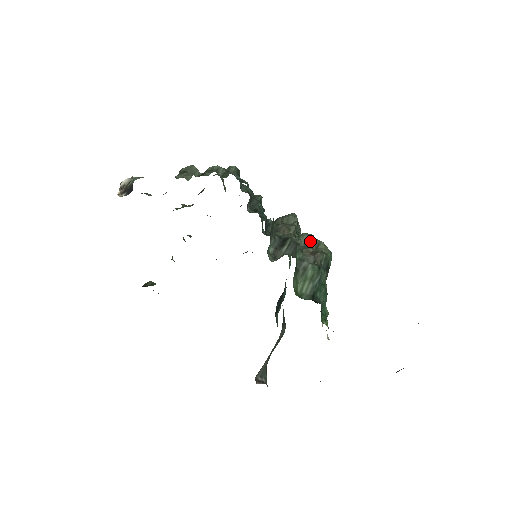
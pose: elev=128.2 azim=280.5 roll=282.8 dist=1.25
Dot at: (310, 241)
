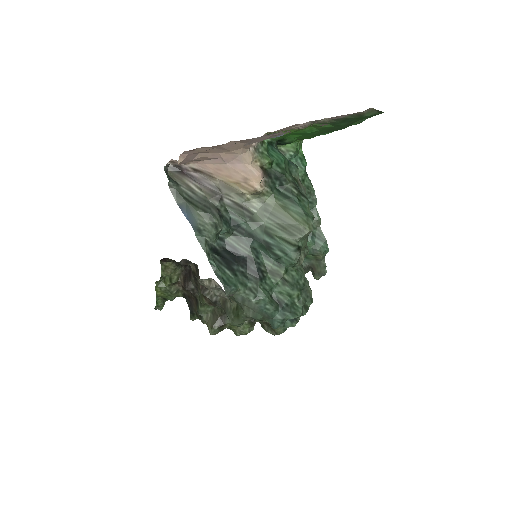
Dot at: occluded
